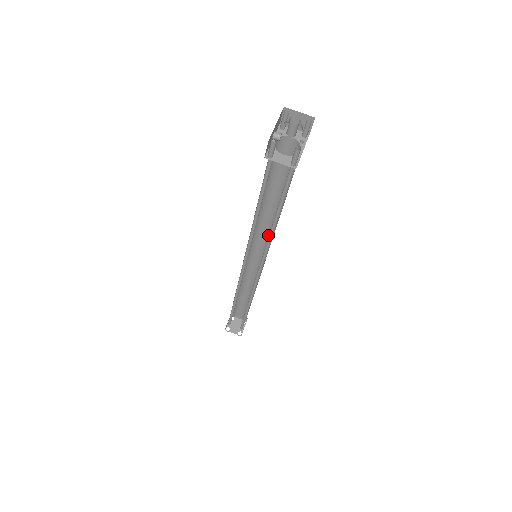
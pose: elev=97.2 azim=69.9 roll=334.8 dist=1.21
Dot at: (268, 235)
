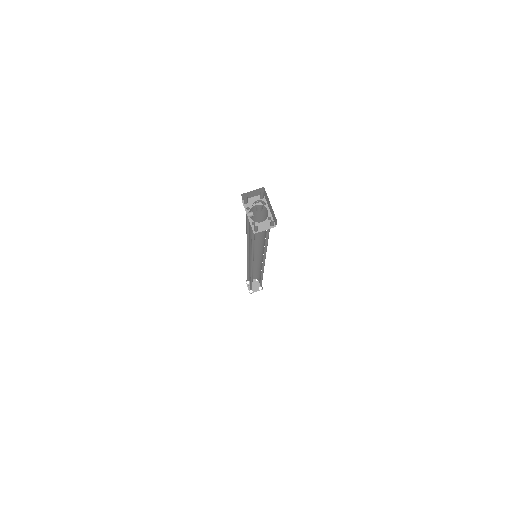
Dot at: (258, 242)
